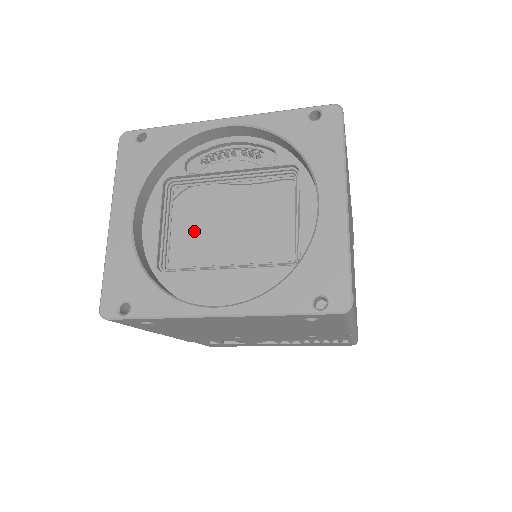
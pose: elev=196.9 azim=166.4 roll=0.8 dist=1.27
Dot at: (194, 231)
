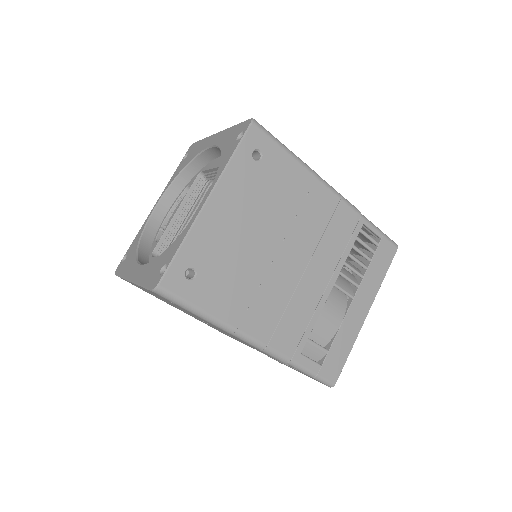
Dot at: occluded
